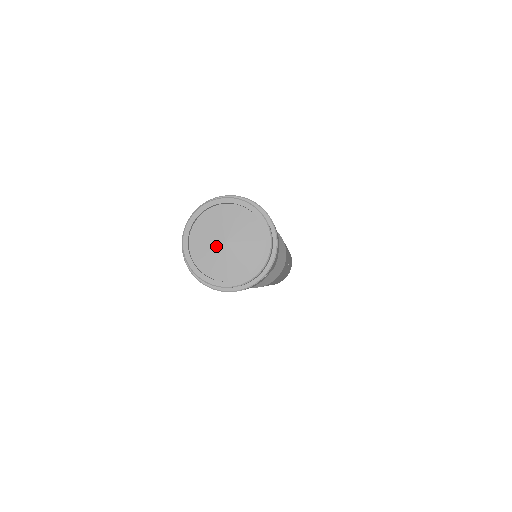
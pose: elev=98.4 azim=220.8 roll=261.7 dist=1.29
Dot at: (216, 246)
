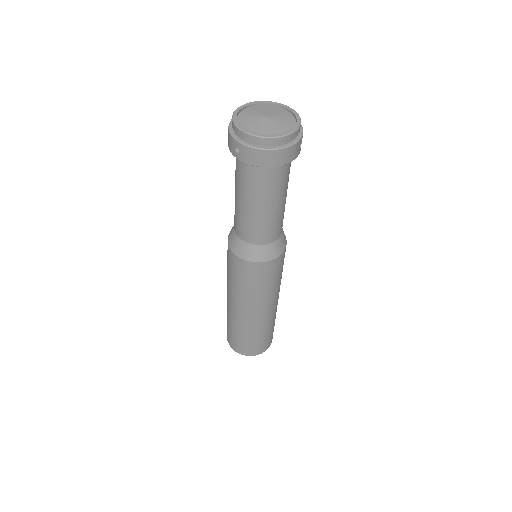
Dot at: (261, 121)
